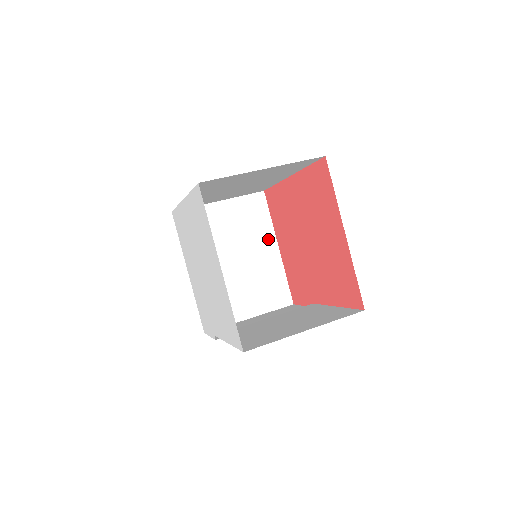
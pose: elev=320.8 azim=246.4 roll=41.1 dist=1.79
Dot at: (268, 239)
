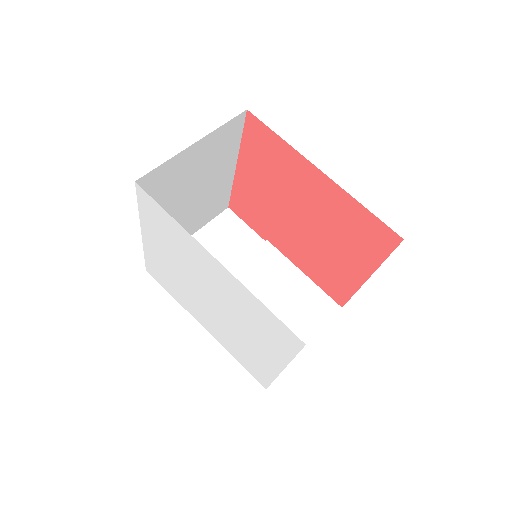
Dot at: (230, 162)
